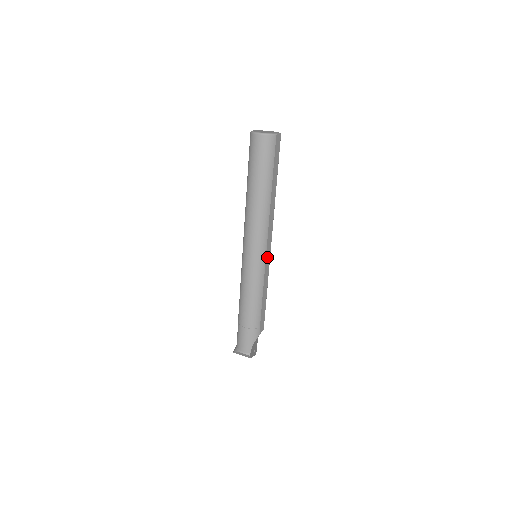
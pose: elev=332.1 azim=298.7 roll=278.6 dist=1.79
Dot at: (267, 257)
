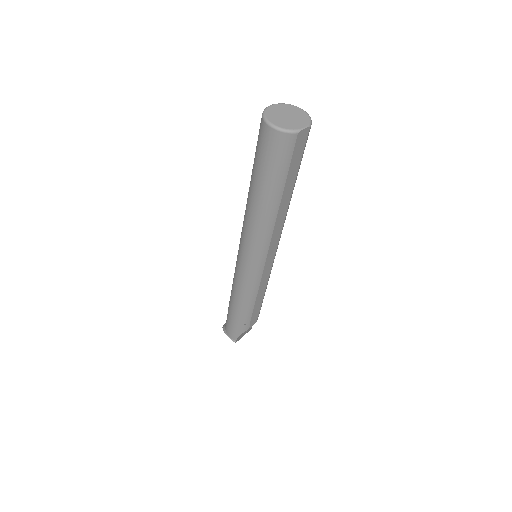
Dot at: (267, 266)
